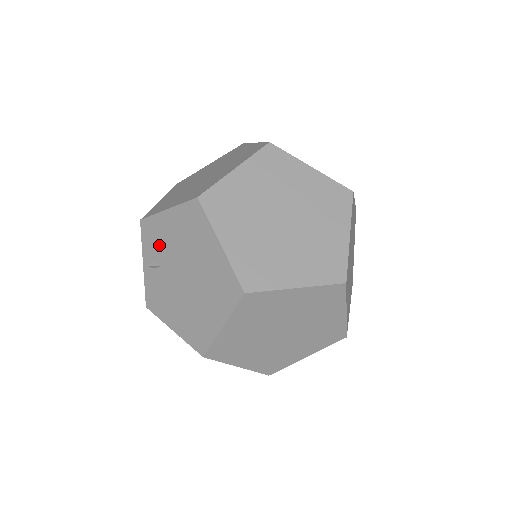
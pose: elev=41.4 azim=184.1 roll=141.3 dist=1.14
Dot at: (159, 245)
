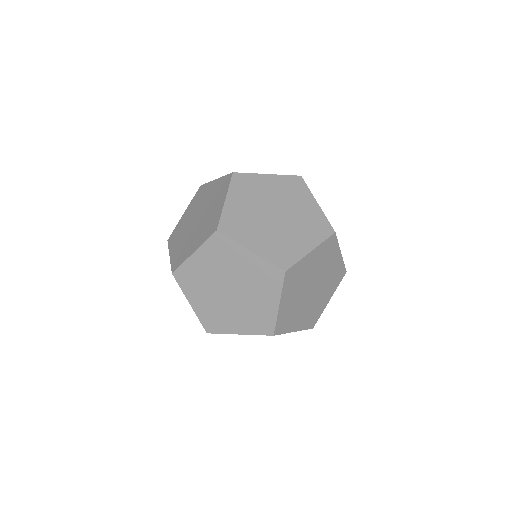
Dot at: occluded
